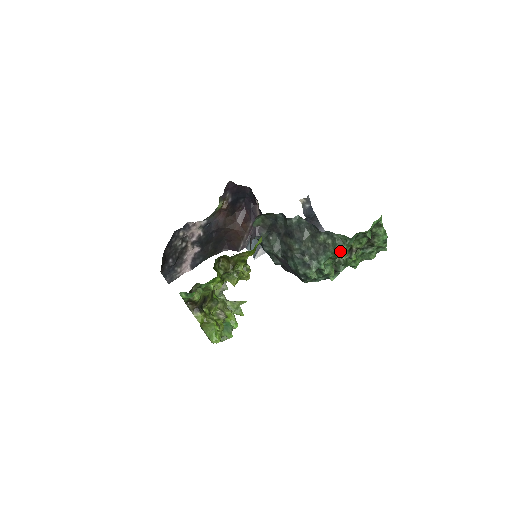
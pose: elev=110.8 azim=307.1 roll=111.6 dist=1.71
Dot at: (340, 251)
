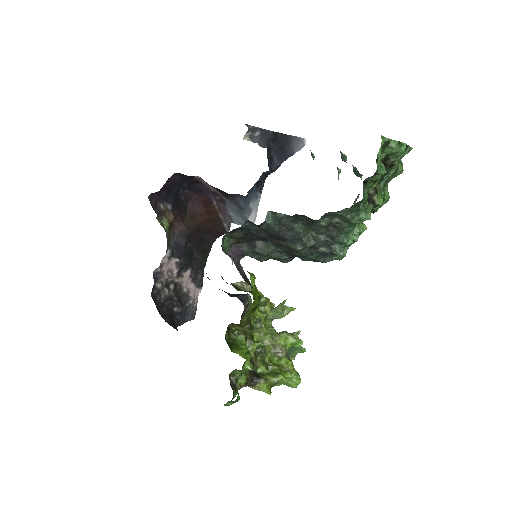
Dot at: (360, 222)
